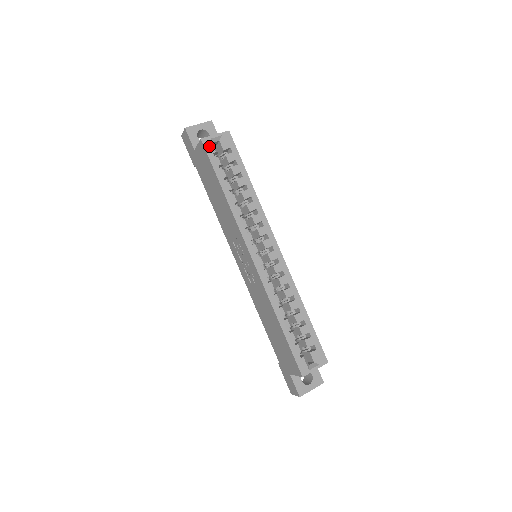
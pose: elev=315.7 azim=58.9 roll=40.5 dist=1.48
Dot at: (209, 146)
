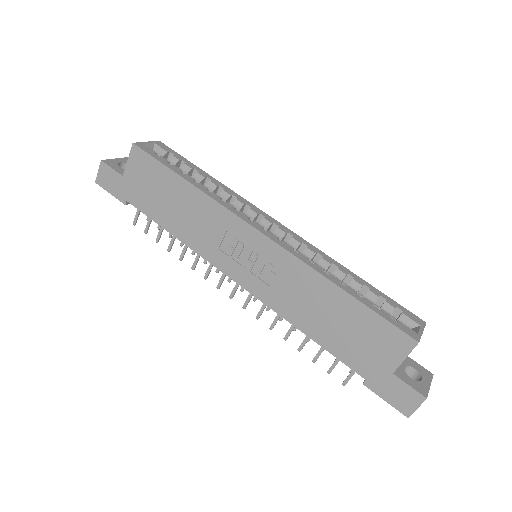
Dot at: (146, 148)
